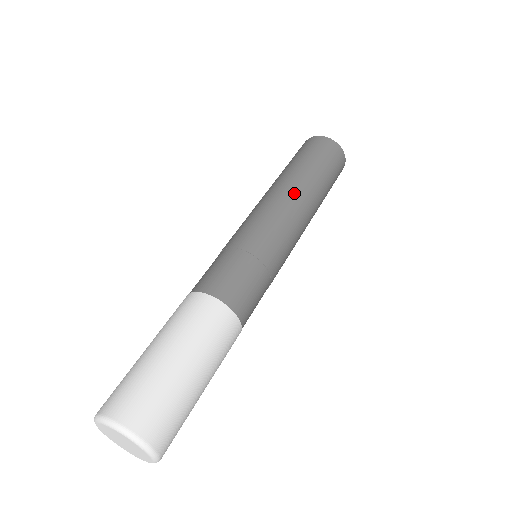
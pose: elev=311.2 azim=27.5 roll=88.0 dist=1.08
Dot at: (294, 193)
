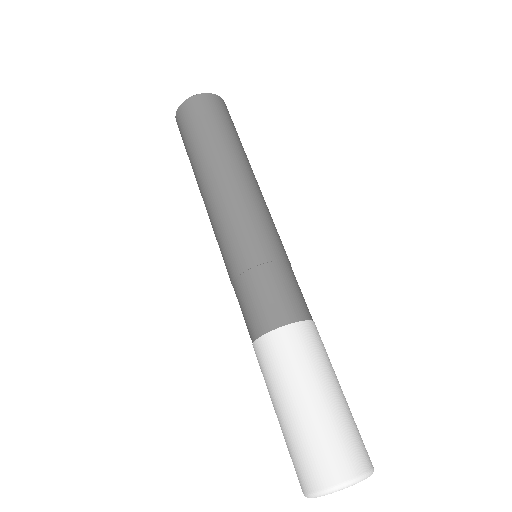
Dot at: (248, 175)
